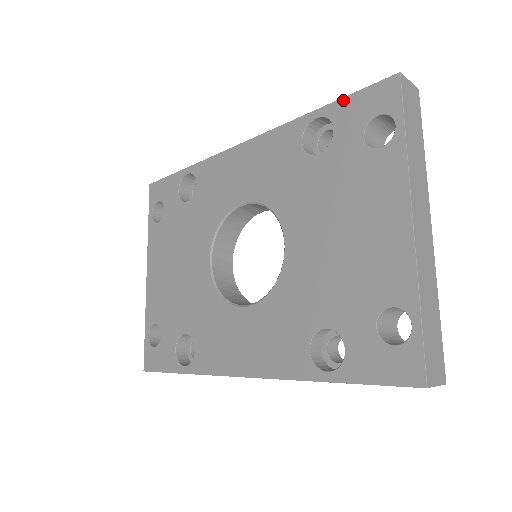
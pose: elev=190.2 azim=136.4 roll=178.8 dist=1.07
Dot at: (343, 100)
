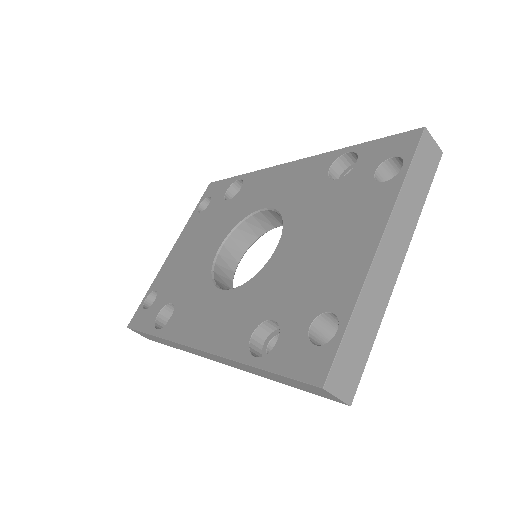
Dot at: (374, 141)
